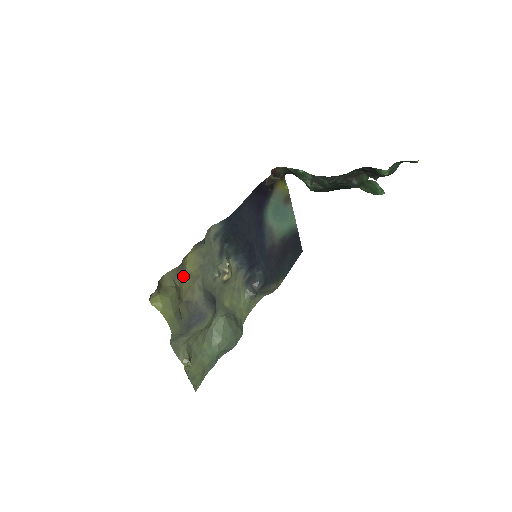
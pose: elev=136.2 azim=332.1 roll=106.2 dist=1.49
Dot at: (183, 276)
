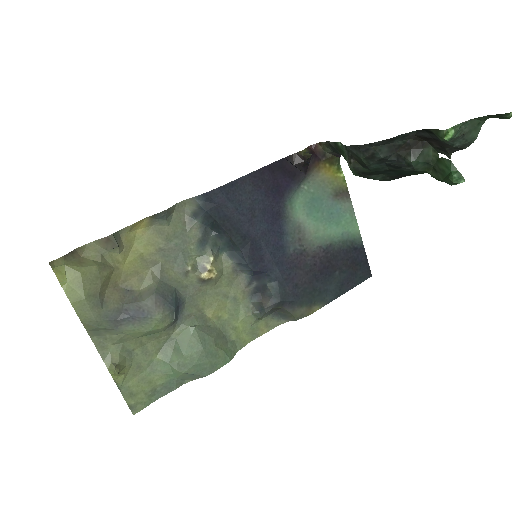
Dot at: (123, 254)
